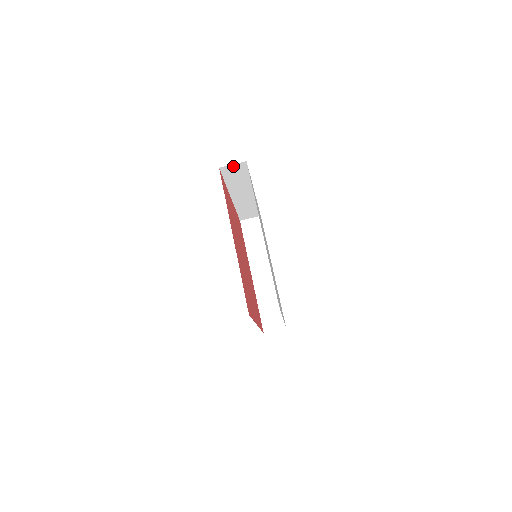
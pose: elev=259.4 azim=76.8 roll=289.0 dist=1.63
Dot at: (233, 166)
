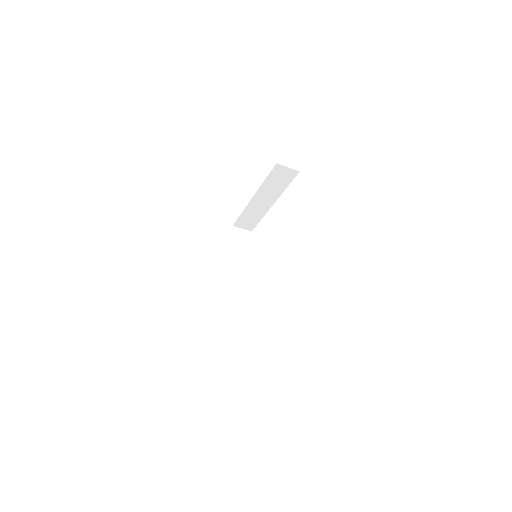
Dot at: (286, 169)
